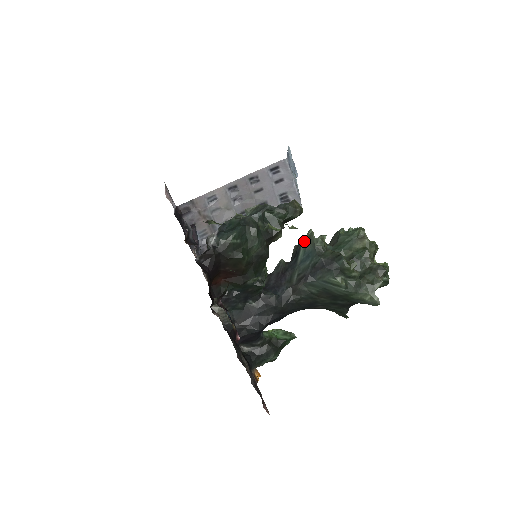
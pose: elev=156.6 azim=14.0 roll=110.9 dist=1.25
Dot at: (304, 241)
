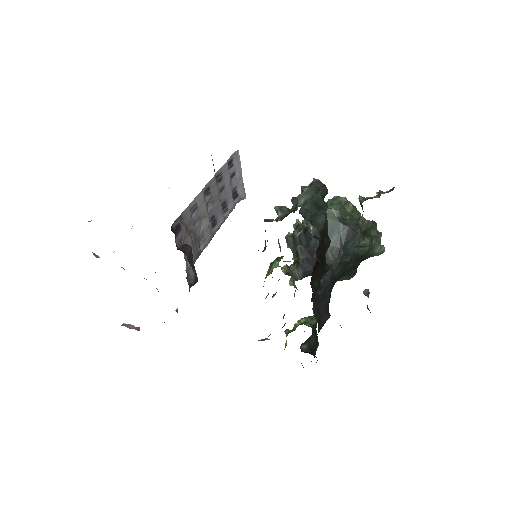
Dot at: occluded
